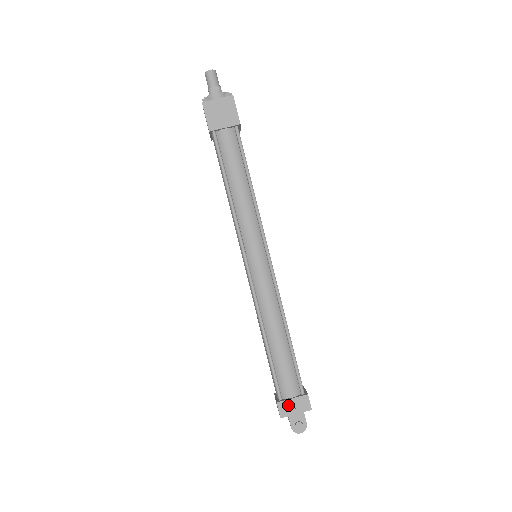
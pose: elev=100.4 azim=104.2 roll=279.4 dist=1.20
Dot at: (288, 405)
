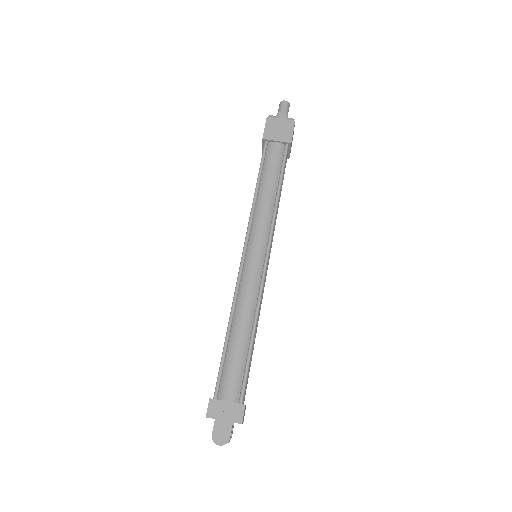
Dot at: (220, 407)
